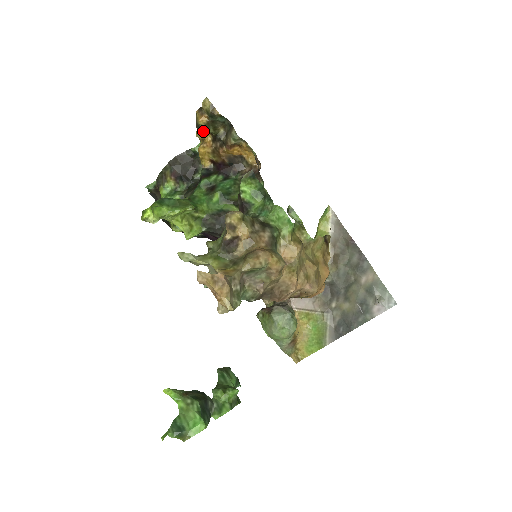
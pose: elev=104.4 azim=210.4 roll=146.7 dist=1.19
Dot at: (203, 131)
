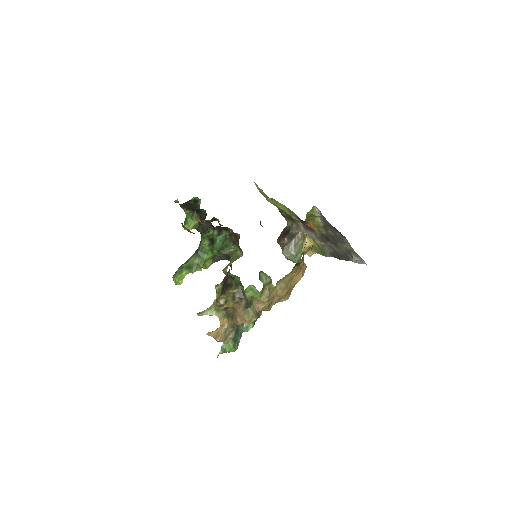
Dot at: occluded
